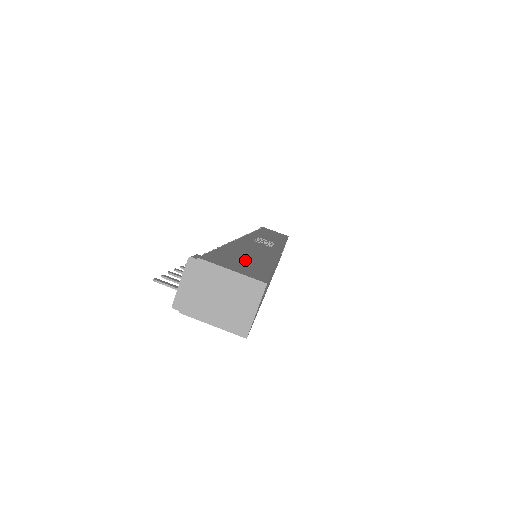
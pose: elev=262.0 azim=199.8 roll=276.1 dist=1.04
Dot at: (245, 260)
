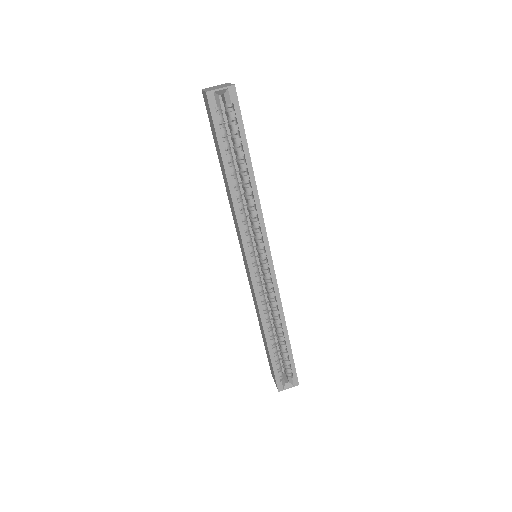
Dot at: occluded
